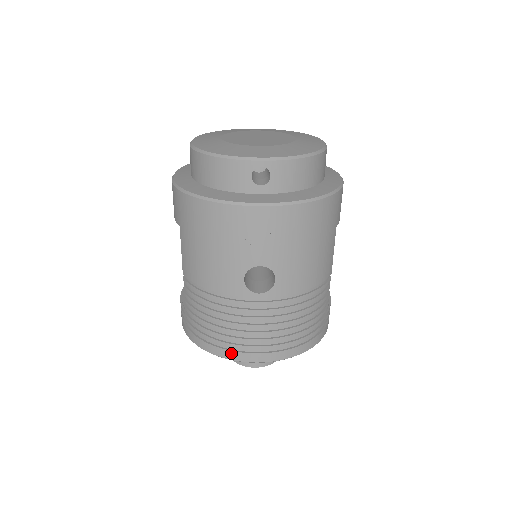
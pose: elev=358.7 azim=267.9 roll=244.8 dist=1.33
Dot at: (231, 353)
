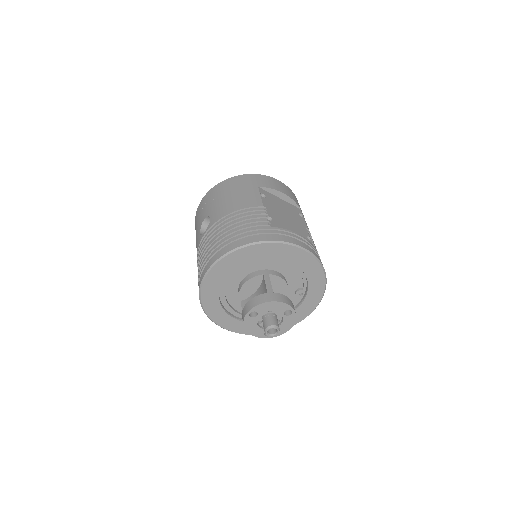
Dot at: (200, 280)
